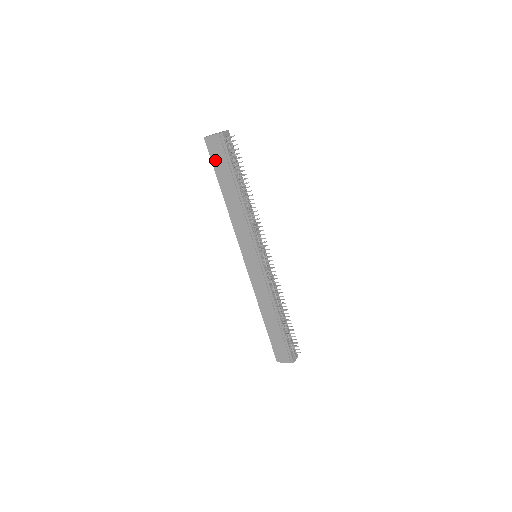
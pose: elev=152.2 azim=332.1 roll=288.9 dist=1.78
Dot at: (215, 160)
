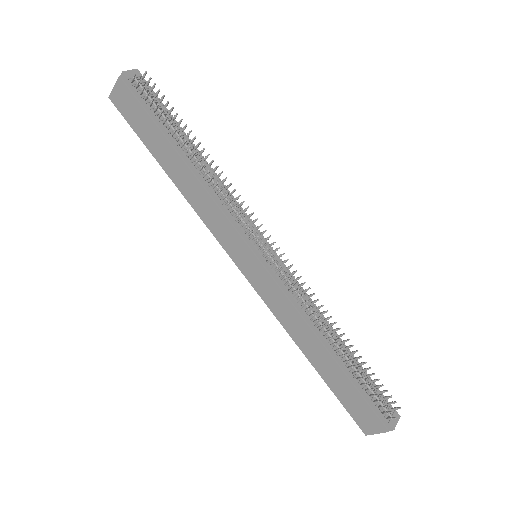
Dot at: (135, 124)
